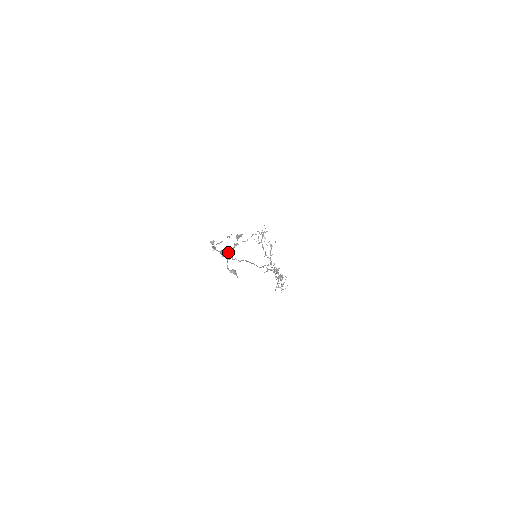
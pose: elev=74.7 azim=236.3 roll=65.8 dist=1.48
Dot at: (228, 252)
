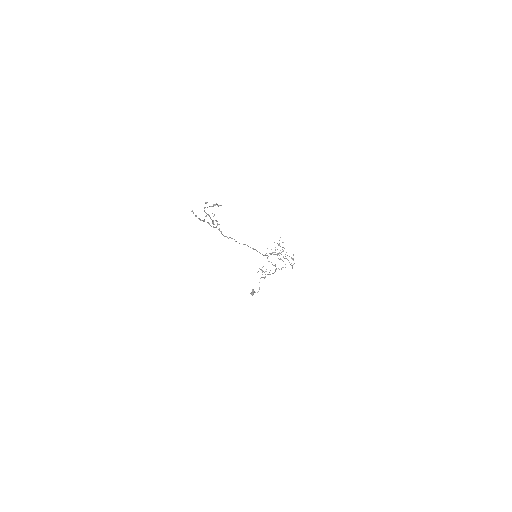
Dot at: (213, 221)
